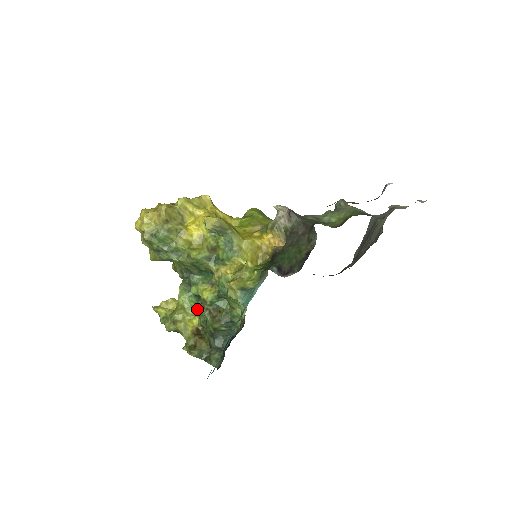
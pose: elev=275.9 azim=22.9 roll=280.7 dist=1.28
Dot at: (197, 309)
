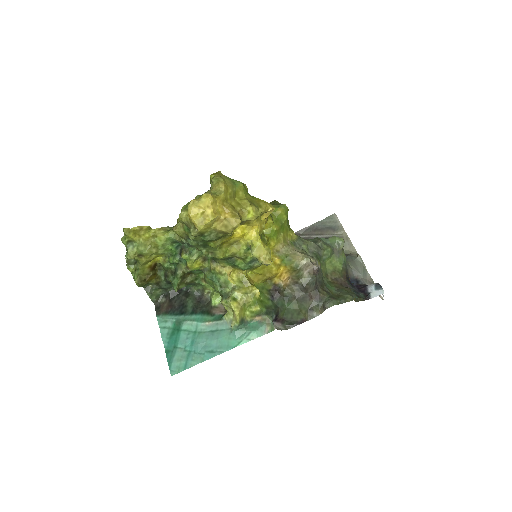
Dot at: (169, 254)
